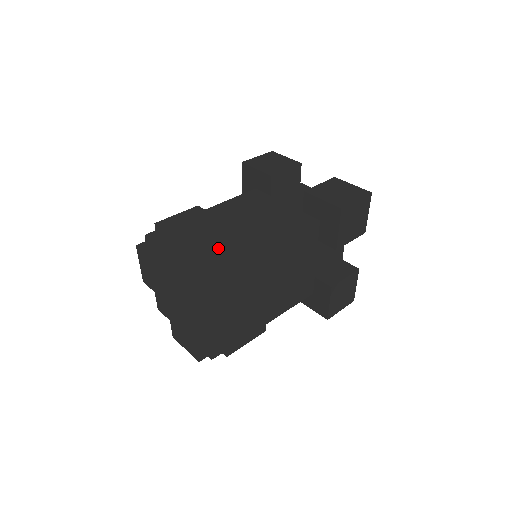
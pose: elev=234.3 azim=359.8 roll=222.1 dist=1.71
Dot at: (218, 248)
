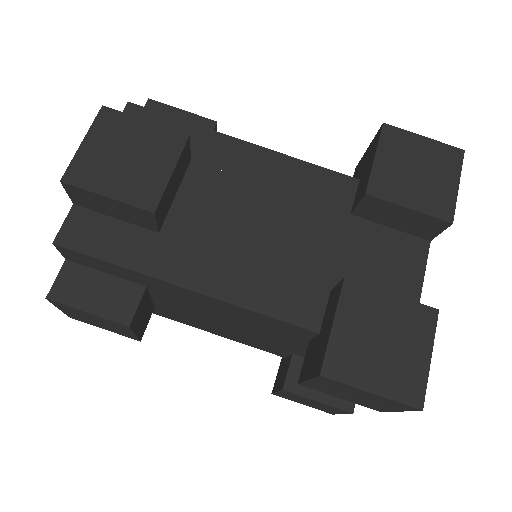
Dot at: occluded
